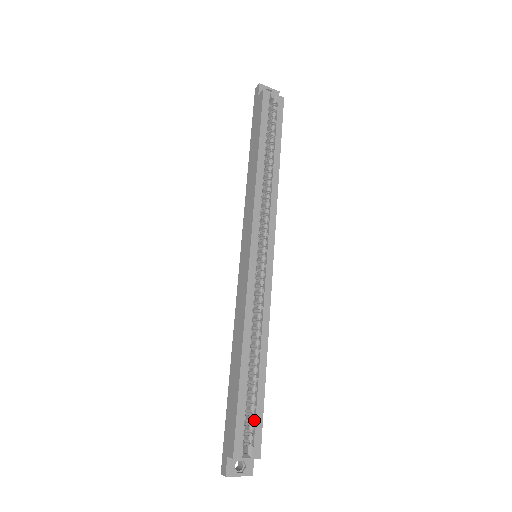
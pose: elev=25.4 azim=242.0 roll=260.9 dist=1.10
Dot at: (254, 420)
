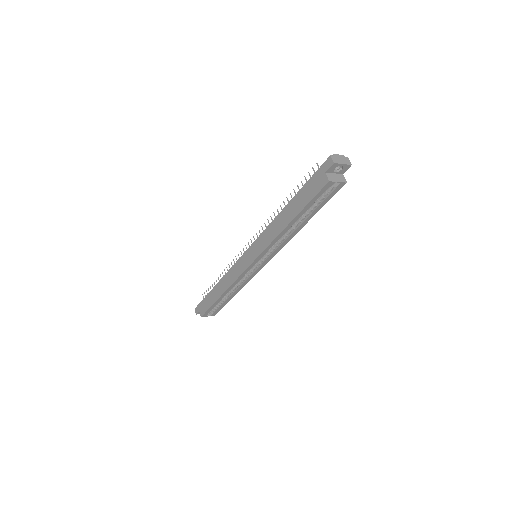
Dot at: (218, 308)
